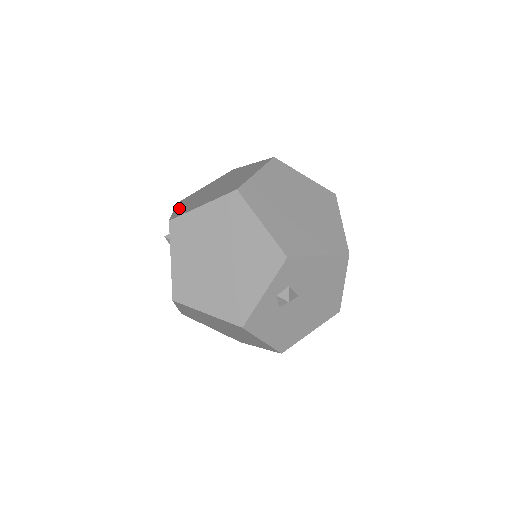
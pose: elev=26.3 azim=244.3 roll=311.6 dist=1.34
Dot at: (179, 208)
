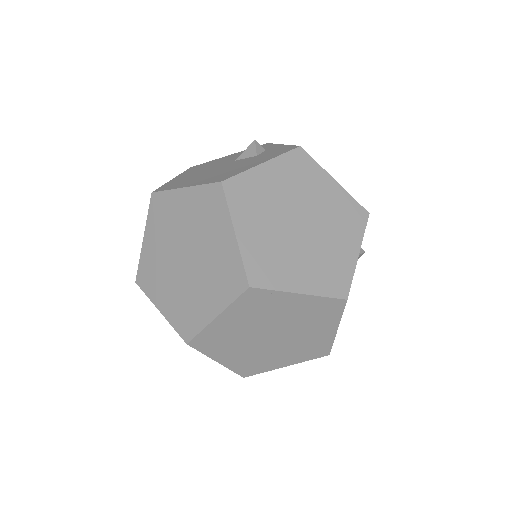
Dot at: (148, 245)
